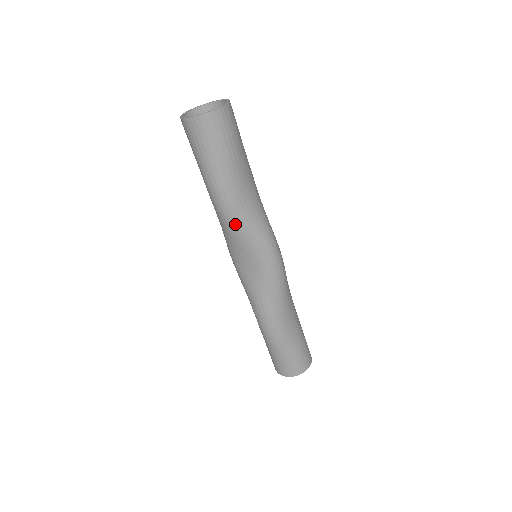
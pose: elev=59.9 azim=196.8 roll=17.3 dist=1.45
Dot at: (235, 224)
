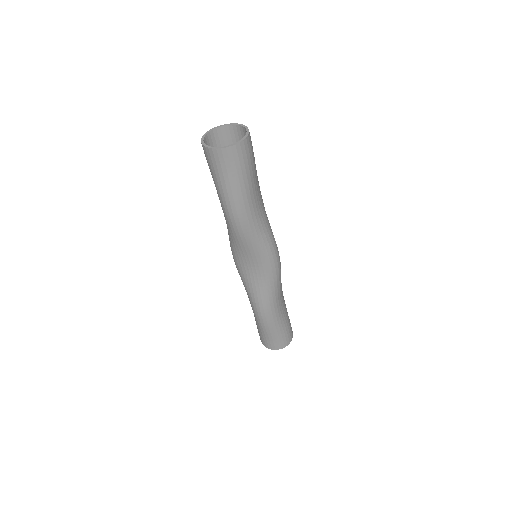
Dot at: (246, 236)
